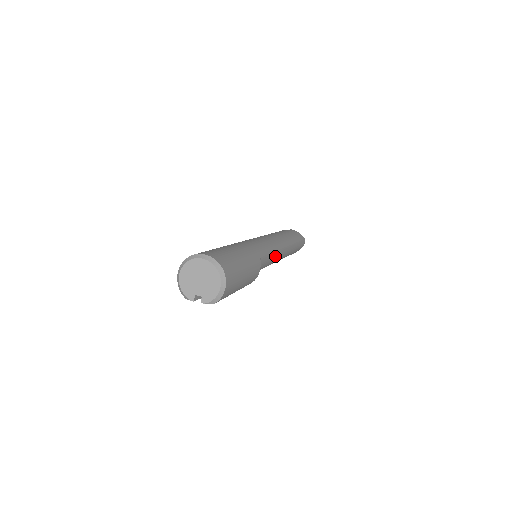
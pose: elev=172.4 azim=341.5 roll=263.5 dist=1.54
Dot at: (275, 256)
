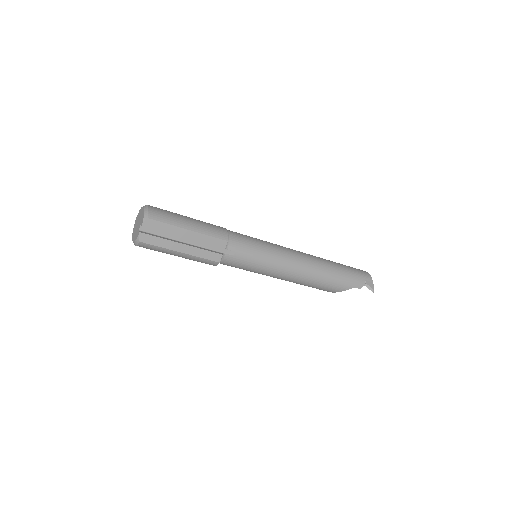
Dot at: (271, 244)
